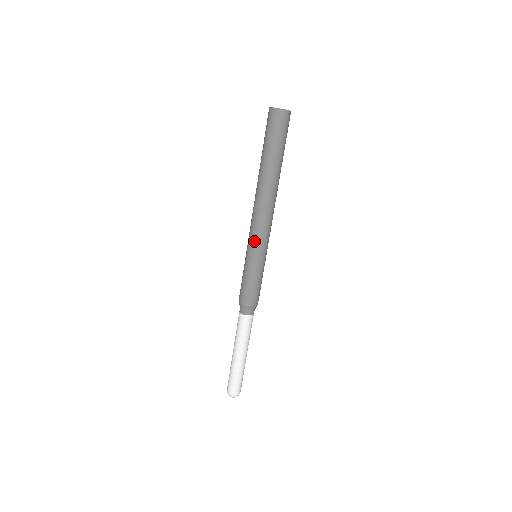
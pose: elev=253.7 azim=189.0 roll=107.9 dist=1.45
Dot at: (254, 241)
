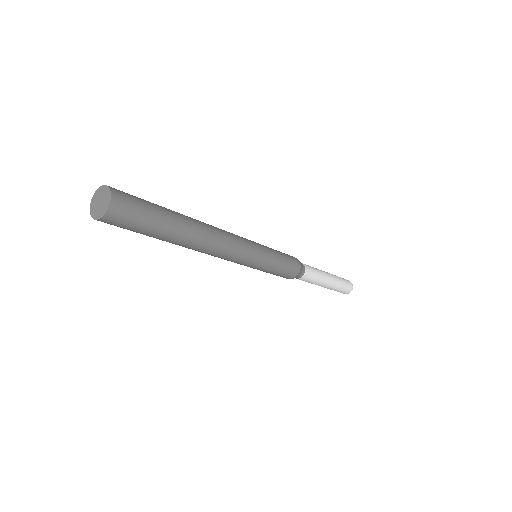
Dot at: occluded
